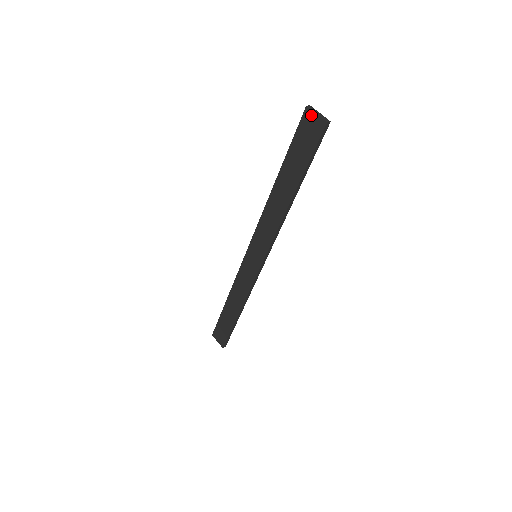
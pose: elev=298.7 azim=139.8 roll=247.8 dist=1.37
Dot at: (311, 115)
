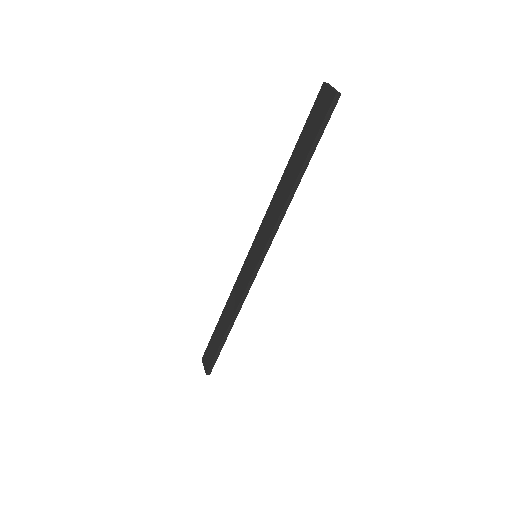
Dot at: (326, 89)
